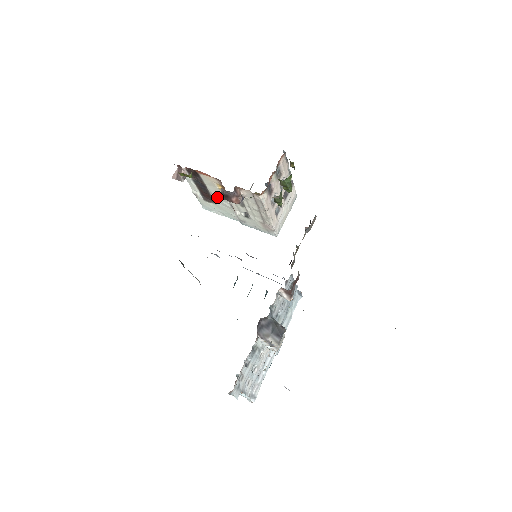
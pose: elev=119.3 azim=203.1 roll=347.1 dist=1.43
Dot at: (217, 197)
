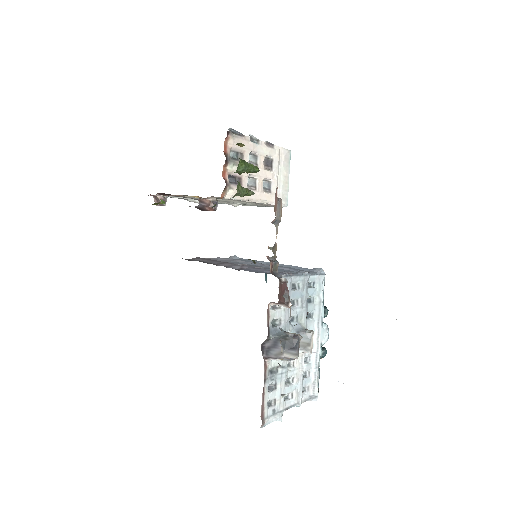
Dot at: occluded
